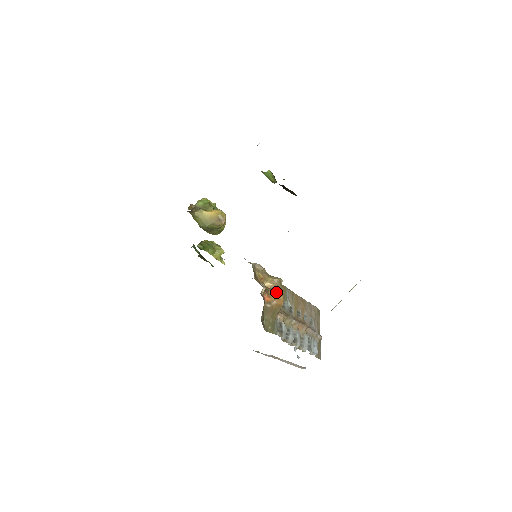
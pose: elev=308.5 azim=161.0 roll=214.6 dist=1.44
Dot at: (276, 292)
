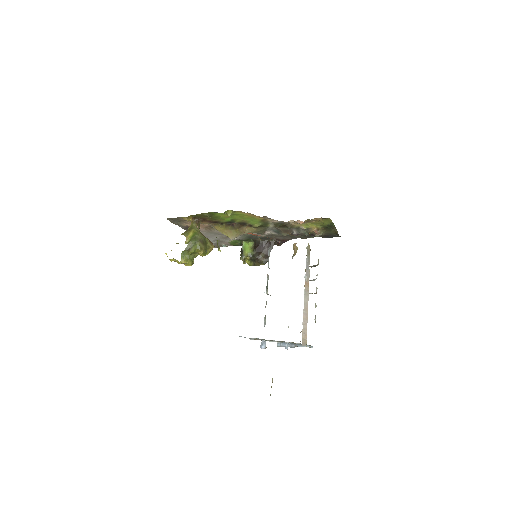
Dot at: (292, 258)
